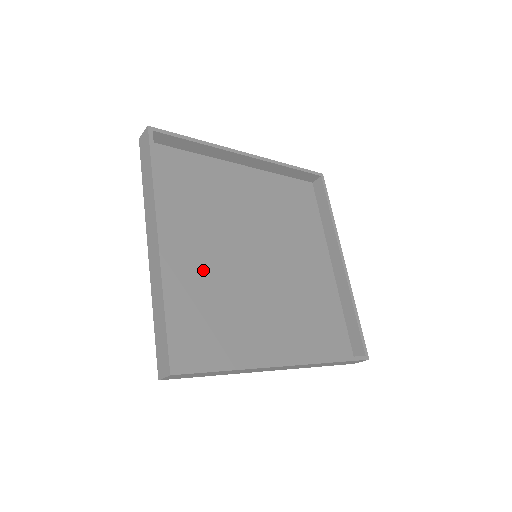
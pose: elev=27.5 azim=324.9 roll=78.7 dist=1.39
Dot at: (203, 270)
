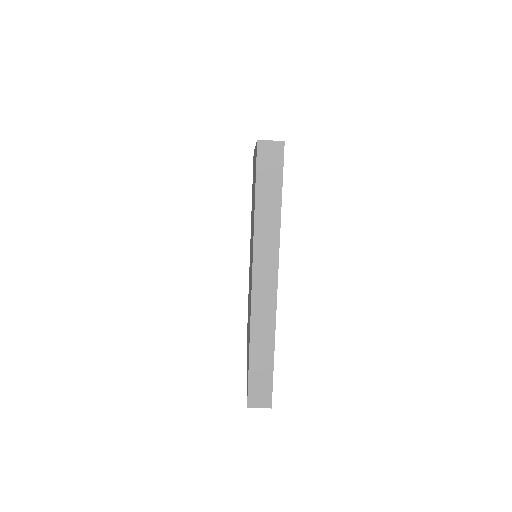
Dot at: occluded
